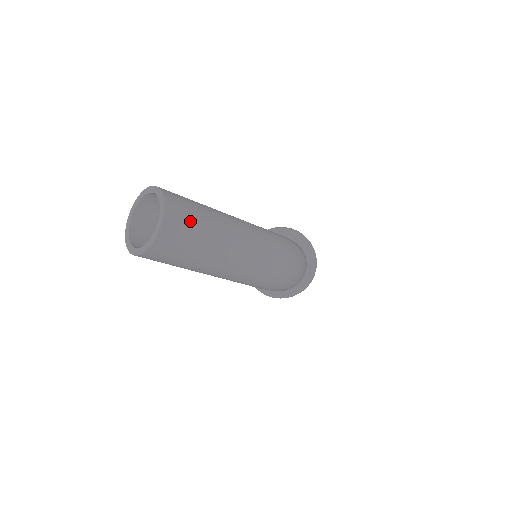
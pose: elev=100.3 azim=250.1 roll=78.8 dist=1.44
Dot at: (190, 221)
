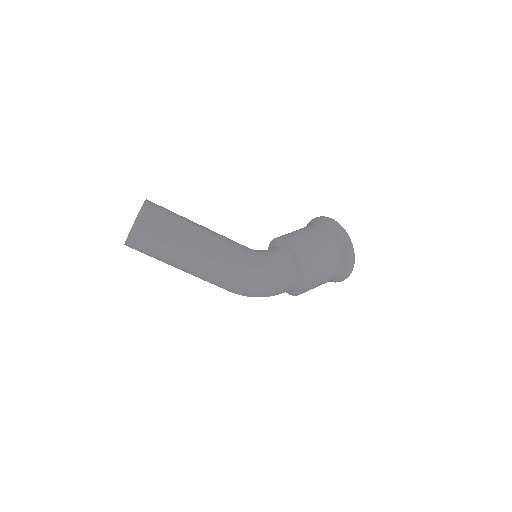
Dot at: (147, 248)
